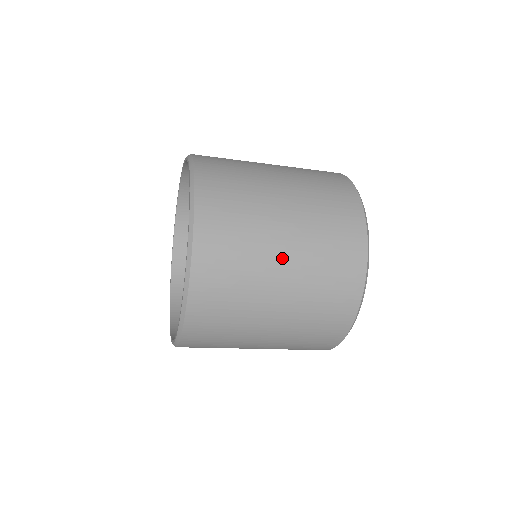
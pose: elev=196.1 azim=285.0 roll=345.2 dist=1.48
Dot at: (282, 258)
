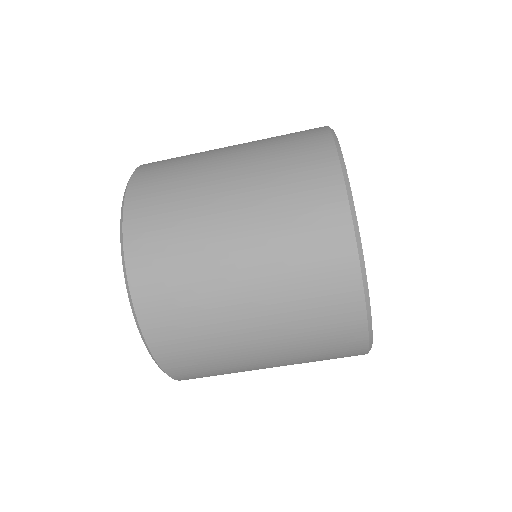
Dot at: (228, 148)
